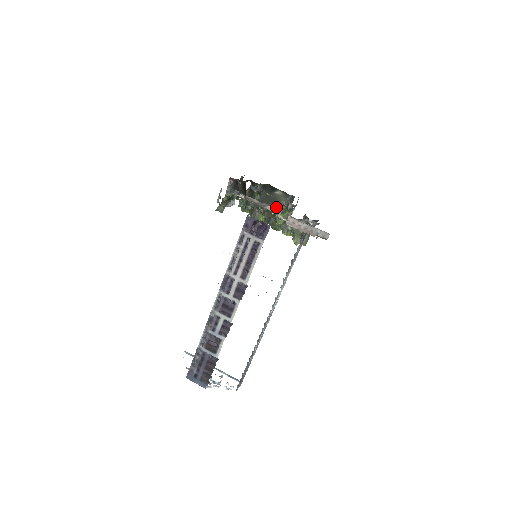
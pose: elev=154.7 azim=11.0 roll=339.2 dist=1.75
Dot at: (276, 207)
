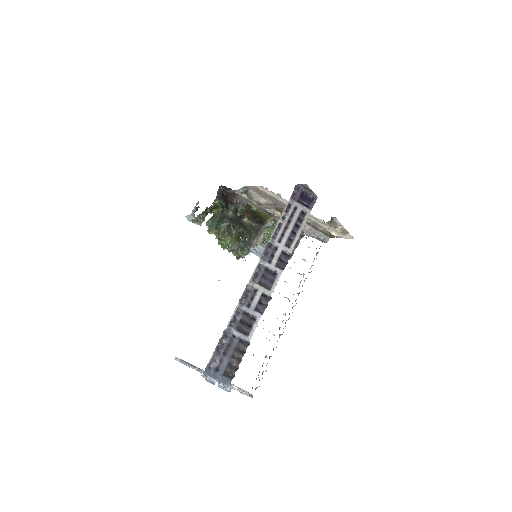
Dot at: (278, 211)
